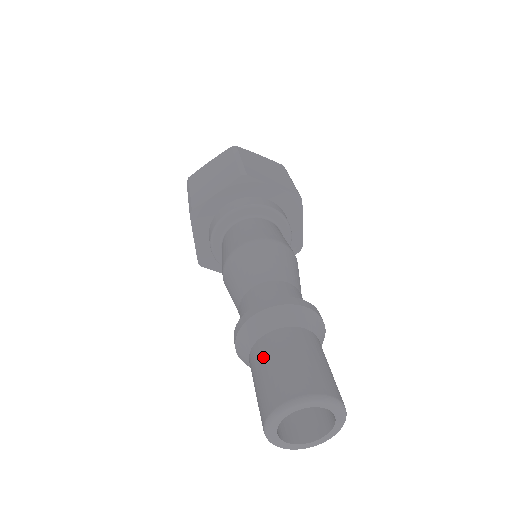
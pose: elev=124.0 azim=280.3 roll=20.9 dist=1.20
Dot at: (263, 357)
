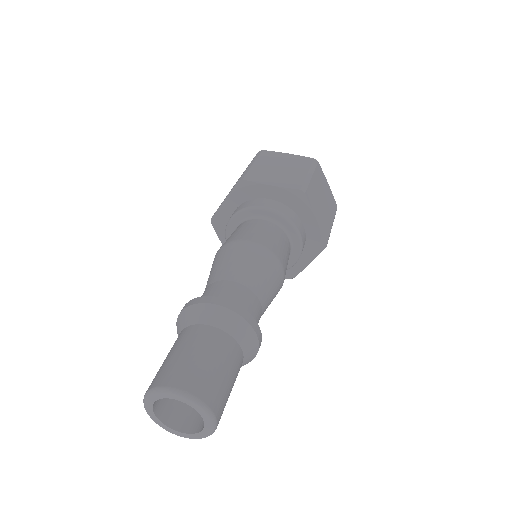
Dot at: (193, 341)
